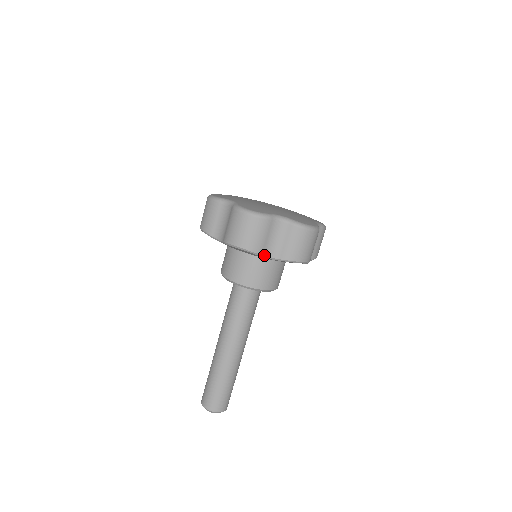
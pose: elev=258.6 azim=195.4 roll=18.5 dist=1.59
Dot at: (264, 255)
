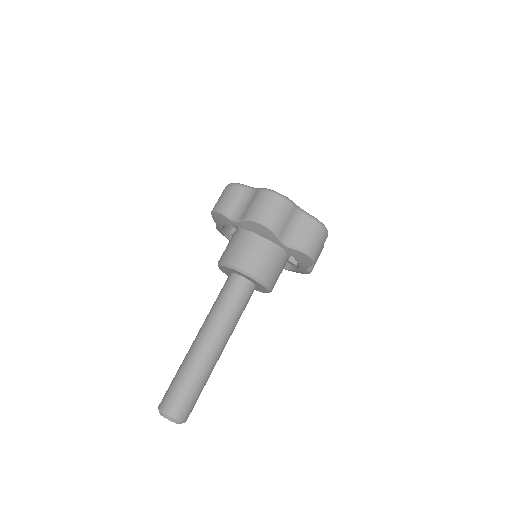
Dot at: (281, 238)
